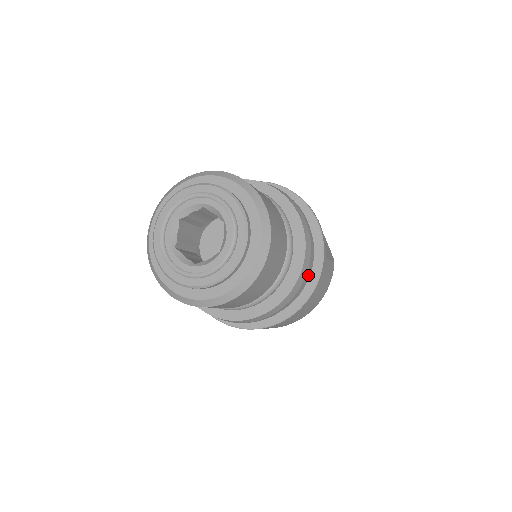
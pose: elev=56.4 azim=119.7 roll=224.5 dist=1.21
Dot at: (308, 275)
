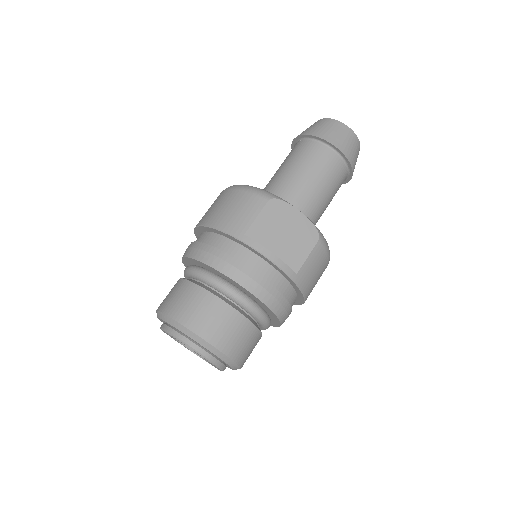
Dot at: (291, 292)
